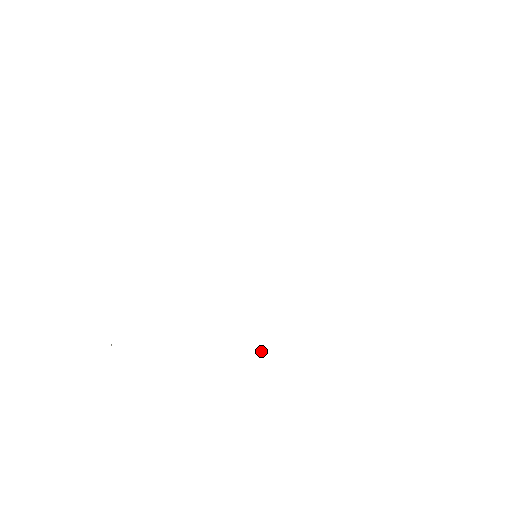
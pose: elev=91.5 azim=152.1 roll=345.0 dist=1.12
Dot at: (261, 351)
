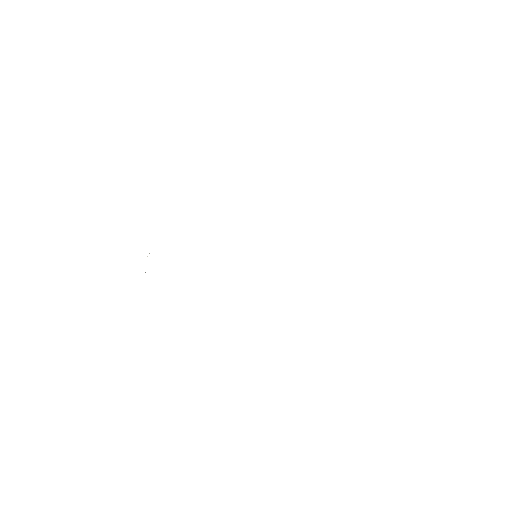
Dot at: occluded
